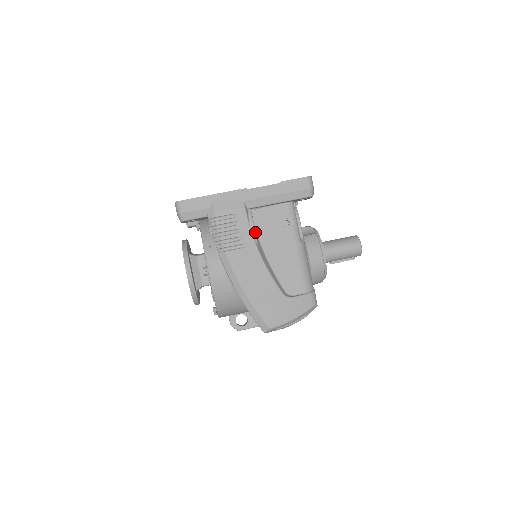
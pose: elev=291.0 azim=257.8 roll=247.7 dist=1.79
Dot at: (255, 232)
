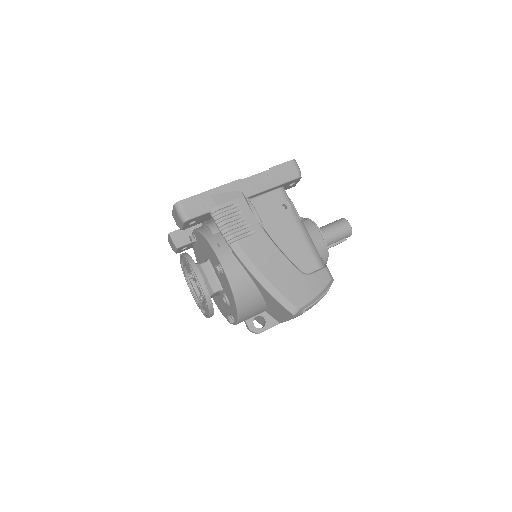
Dot at: (259, 217)
